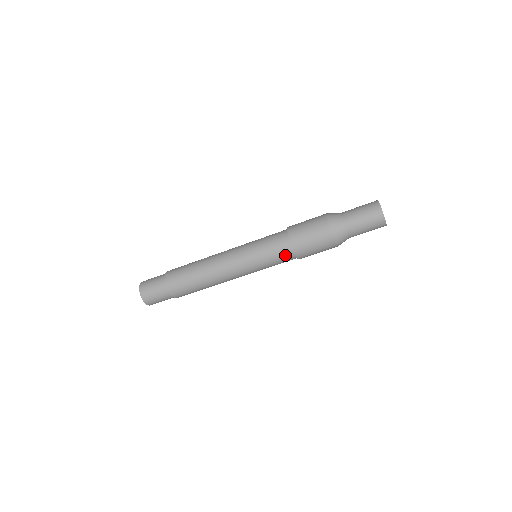
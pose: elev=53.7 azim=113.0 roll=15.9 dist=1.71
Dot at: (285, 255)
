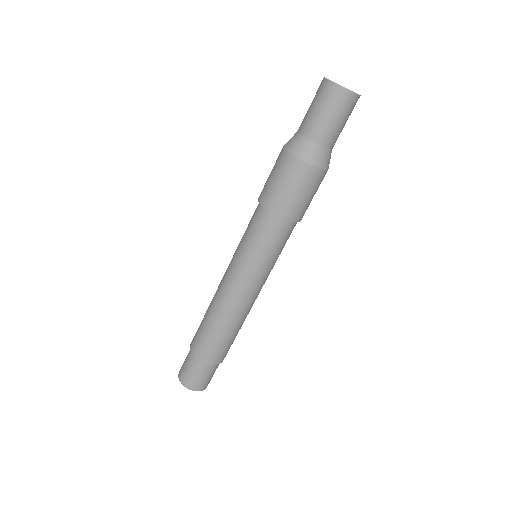
Dot at: (290, 232)
